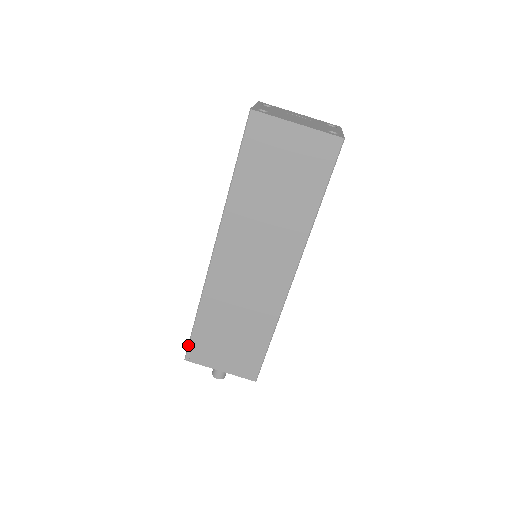
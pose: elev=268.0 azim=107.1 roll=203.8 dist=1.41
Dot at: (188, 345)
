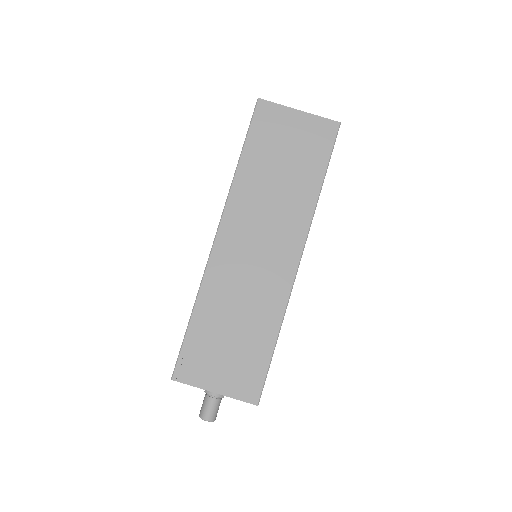
Dot at: (178, 357)
